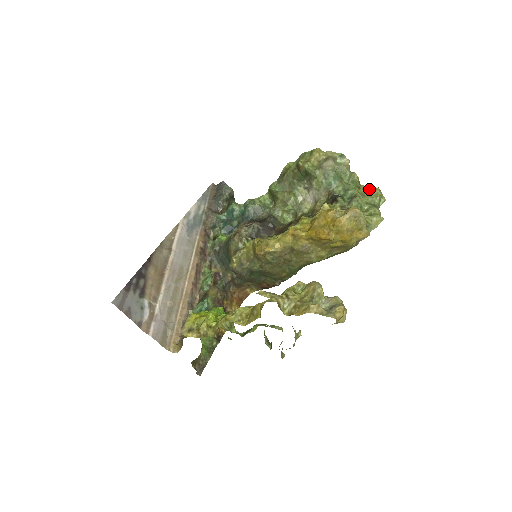
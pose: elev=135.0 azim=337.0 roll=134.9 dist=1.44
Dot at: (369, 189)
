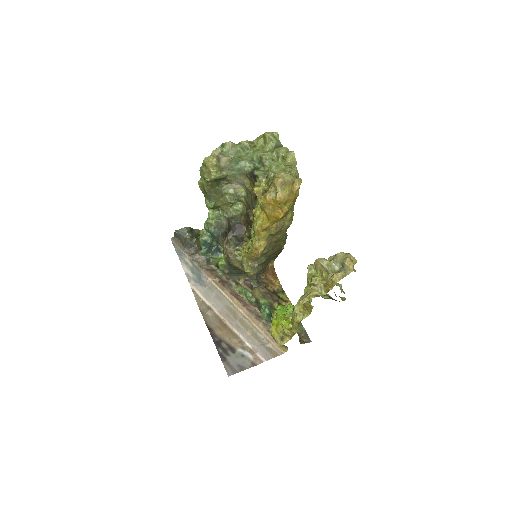
Dot at: (261, 139)
